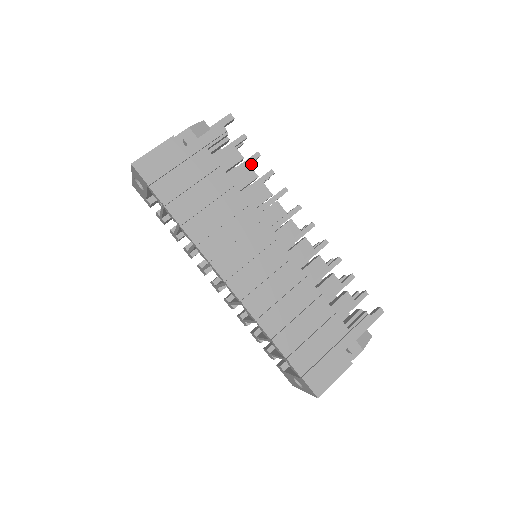
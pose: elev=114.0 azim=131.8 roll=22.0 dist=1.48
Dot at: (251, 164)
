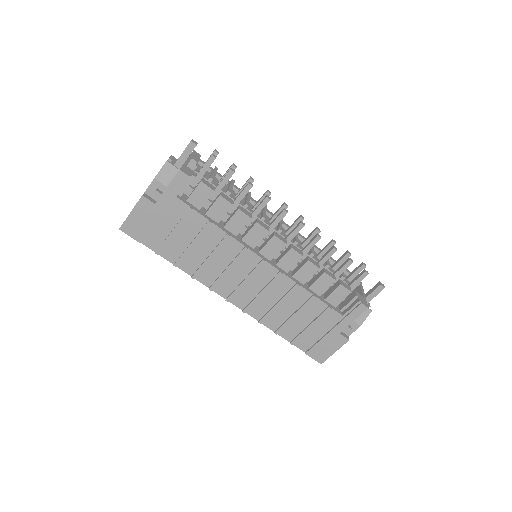
Dot at: occluded
